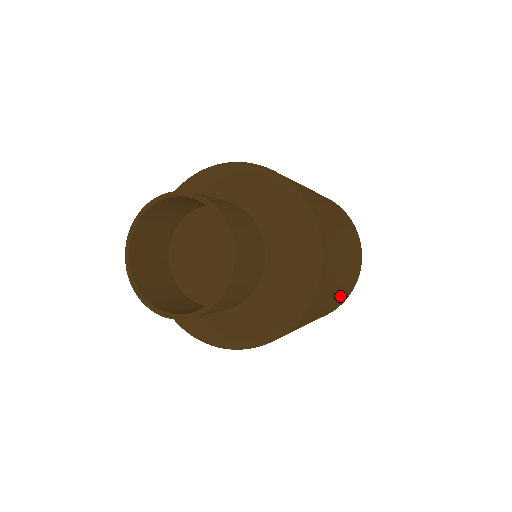
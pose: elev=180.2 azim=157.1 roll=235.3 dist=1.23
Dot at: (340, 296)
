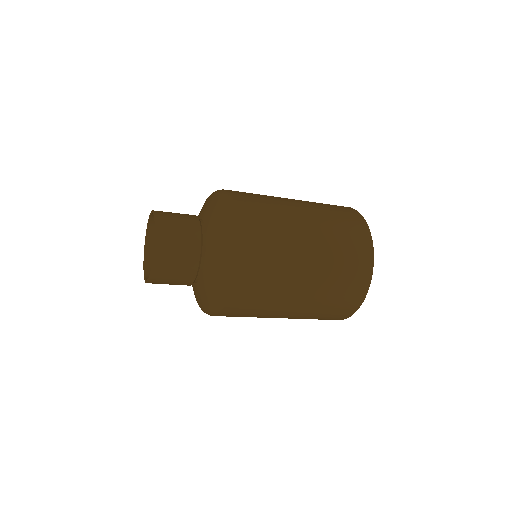
Dot at: (319, 303)
